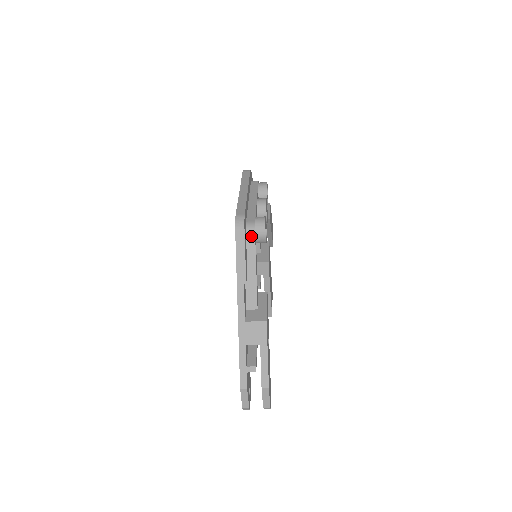
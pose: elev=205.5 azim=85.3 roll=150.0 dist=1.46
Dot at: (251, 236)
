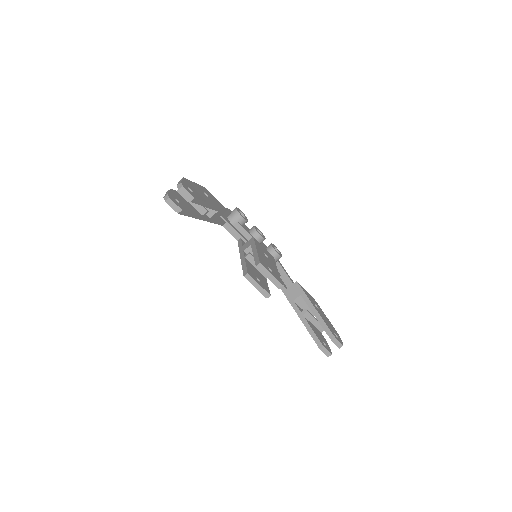
Dot at: occluded
